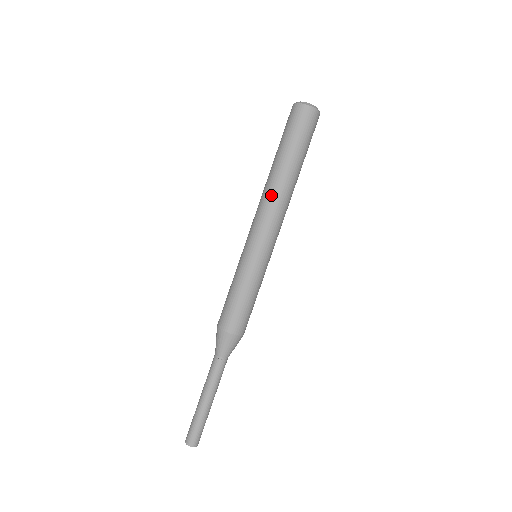
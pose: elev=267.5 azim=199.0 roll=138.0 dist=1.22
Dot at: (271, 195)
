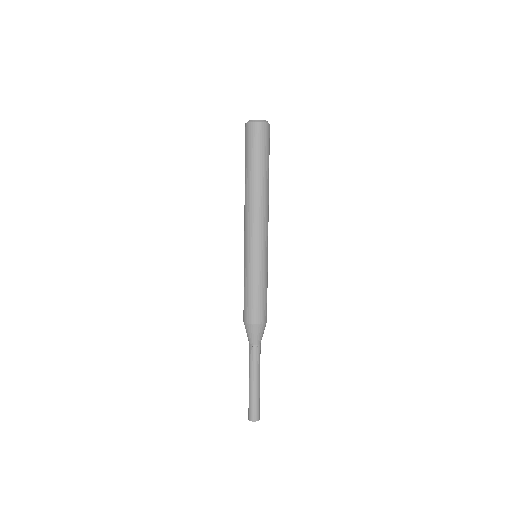
Dot at: (257, 204)
